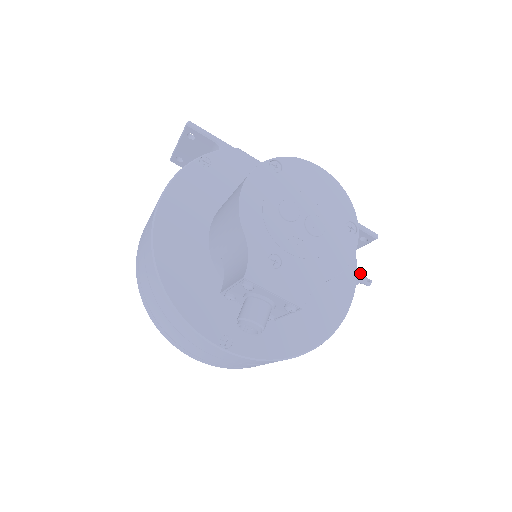
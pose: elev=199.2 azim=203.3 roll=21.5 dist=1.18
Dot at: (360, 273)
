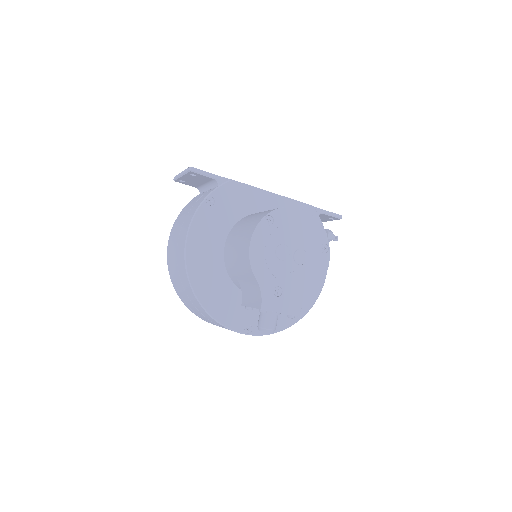
Dot at: (329, 235)
